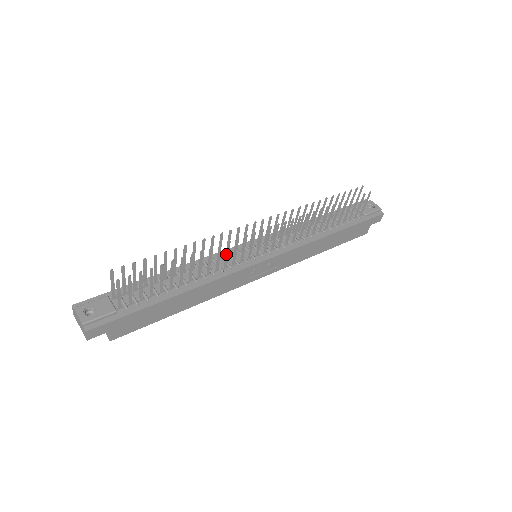
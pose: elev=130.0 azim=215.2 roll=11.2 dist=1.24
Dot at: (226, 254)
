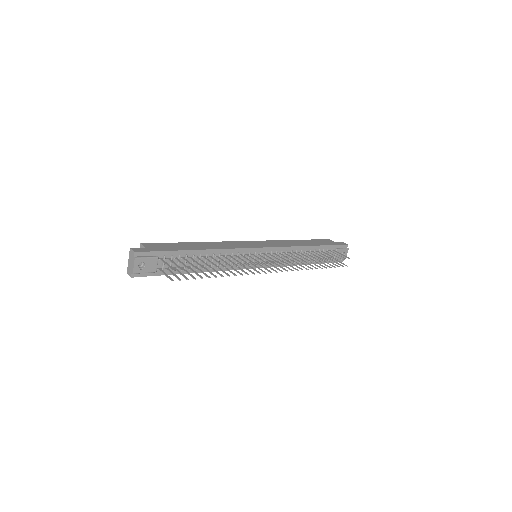
Dot at: occluded
